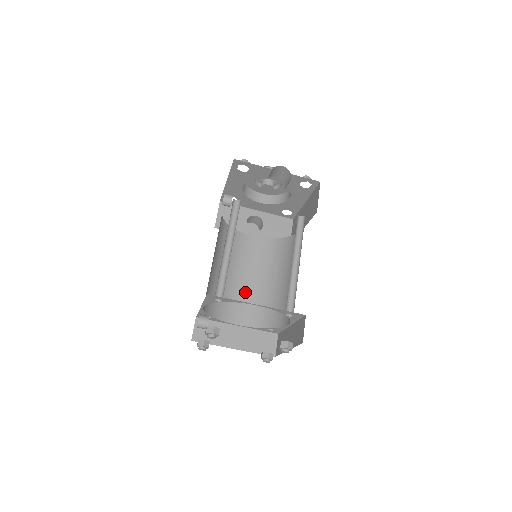
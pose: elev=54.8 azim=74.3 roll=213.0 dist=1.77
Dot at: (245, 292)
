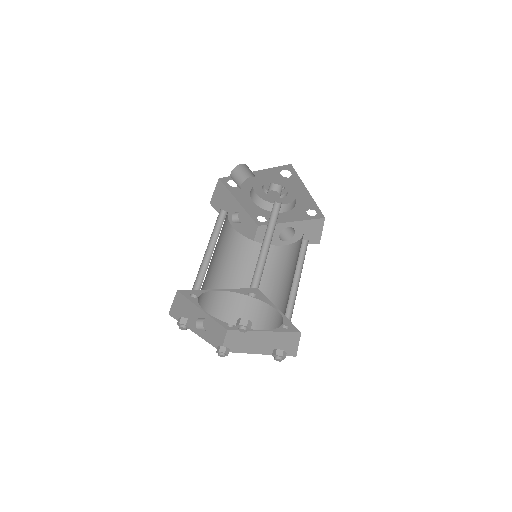
Dot at: (270, 298)
